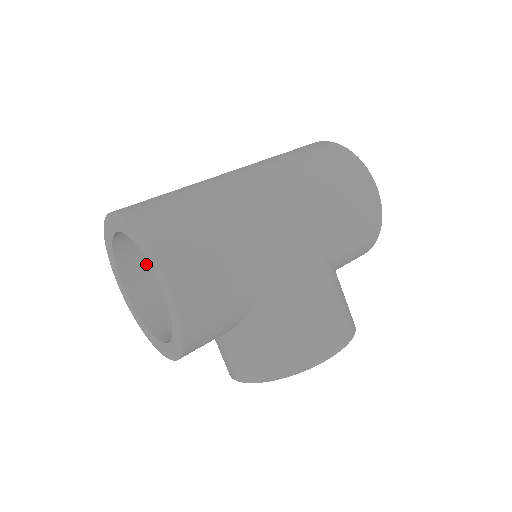
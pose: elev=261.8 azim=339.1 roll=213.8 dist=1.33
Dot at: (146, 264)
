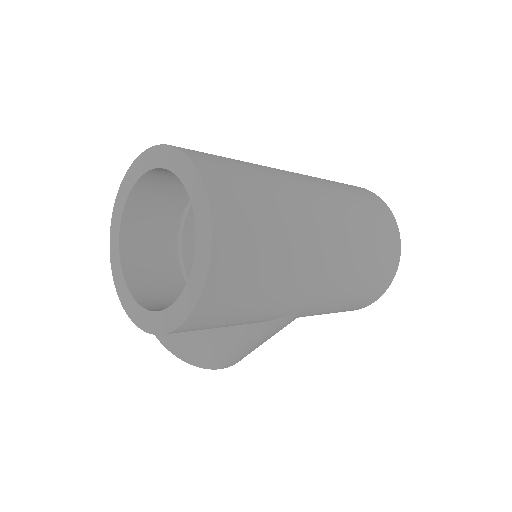
Dot at: (174, 180)
